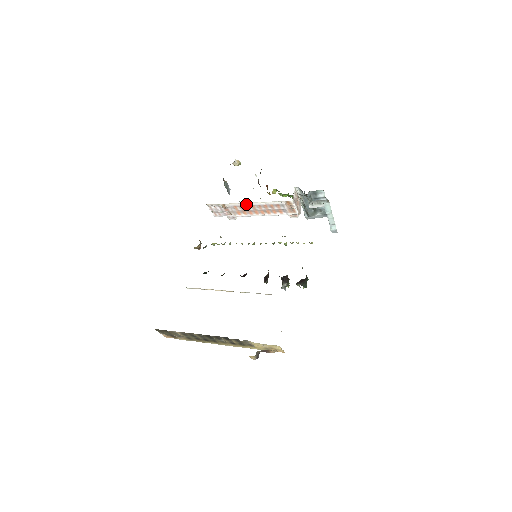
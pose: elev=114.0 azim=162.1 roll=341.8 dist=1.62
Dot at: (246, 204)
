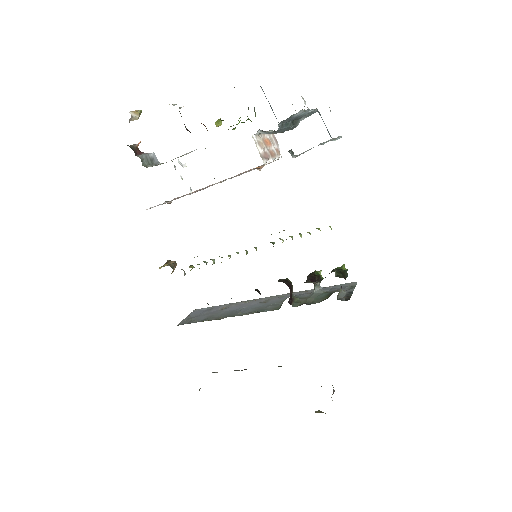
Dot at: occluded
